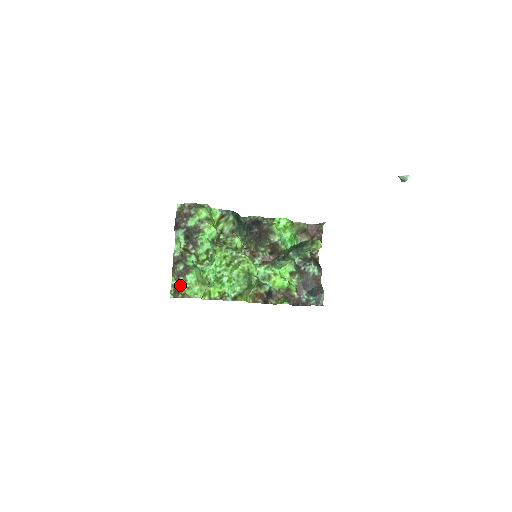
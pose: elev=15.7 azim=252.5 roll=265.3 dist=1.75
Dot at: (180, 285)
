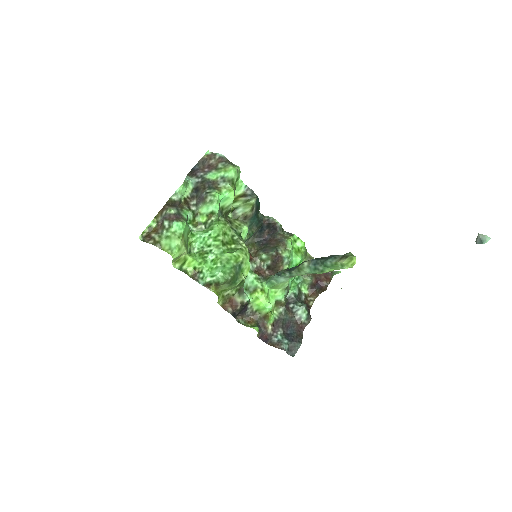
Dot at: (159, 230)
